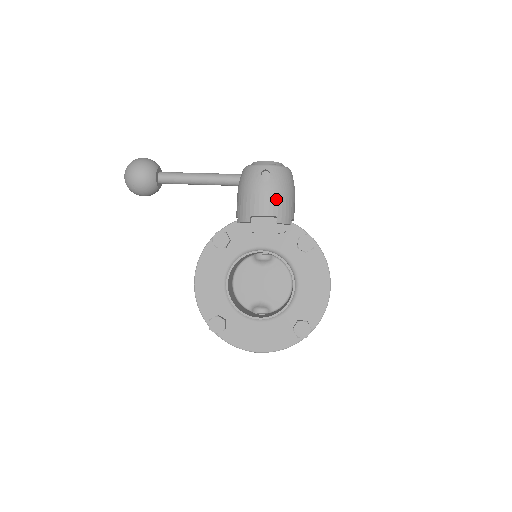
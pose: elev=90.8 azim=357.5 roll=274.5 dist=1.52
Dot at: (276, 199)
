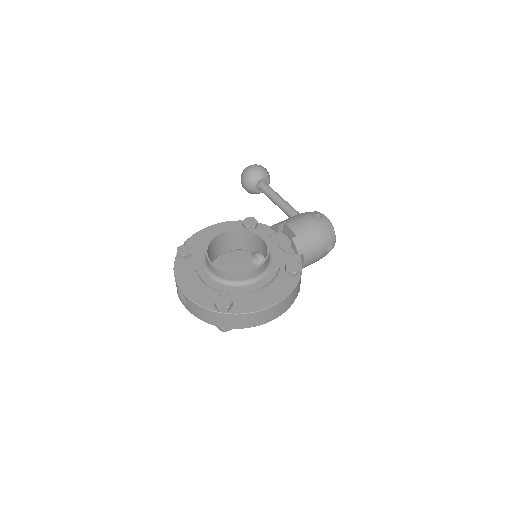
Dot at: (308, 230)
